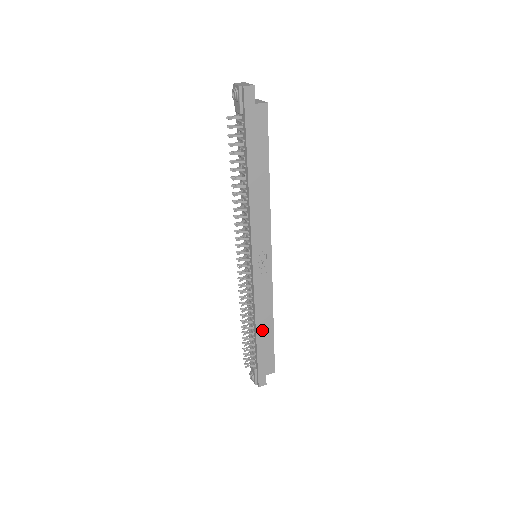
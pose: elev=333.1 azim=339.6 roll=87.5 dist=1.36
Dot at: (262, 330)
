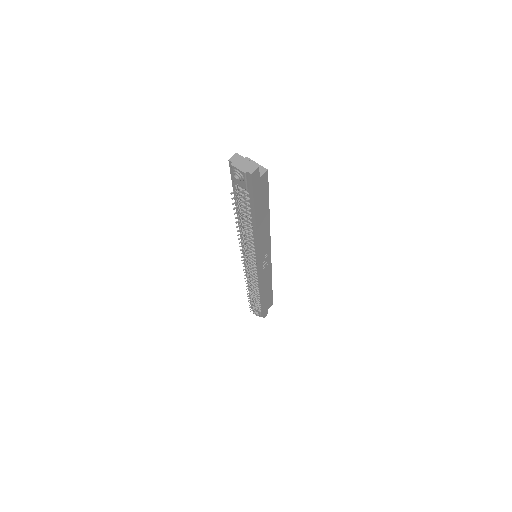
Dot at: (266, 292)
